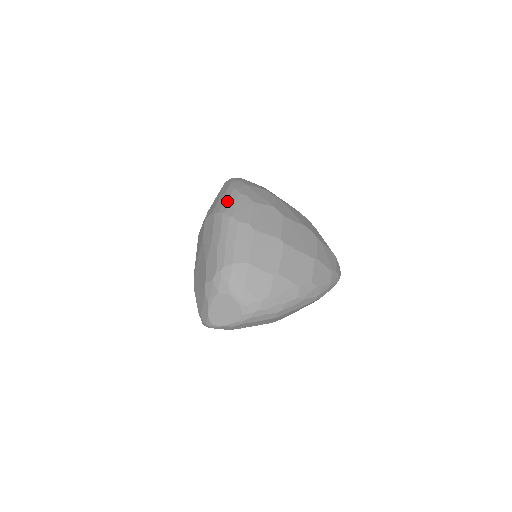
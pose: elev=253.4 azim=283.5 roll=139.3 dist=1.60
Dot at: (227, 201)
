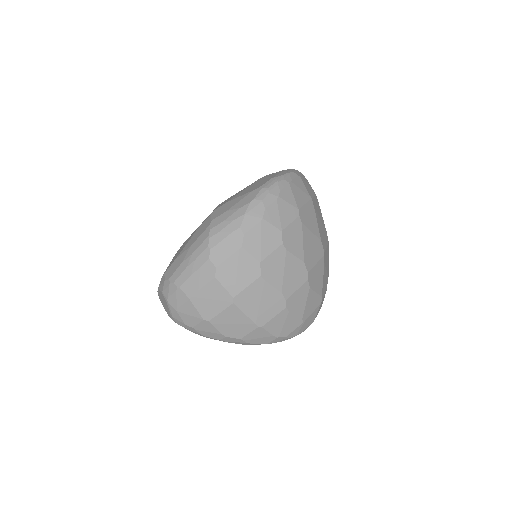
Dot at: (224, 225)
